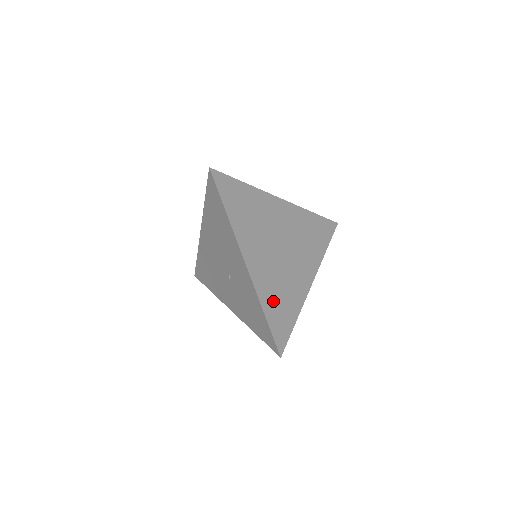
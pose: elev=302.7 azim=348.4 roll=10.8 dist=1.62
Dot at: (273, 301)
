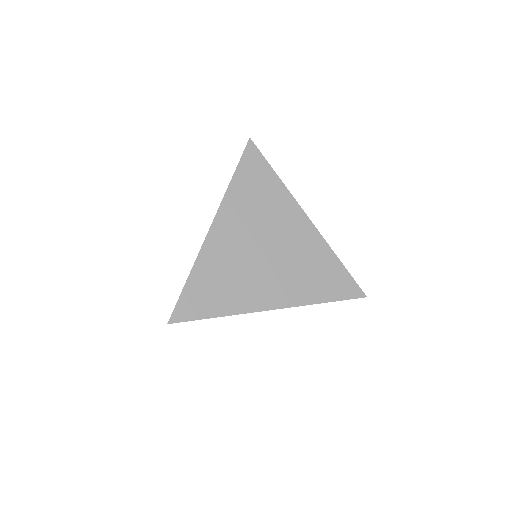
Dot at: (208, 278)
